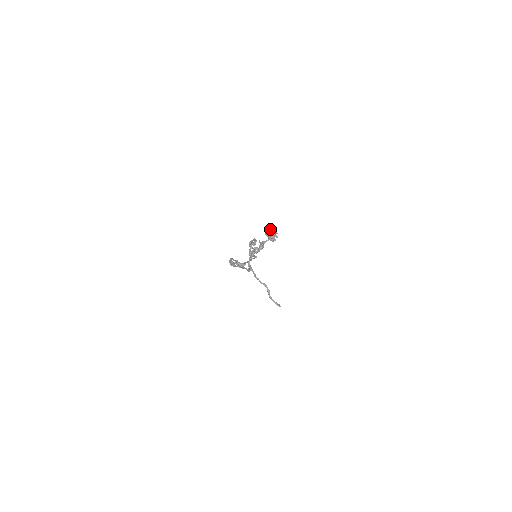
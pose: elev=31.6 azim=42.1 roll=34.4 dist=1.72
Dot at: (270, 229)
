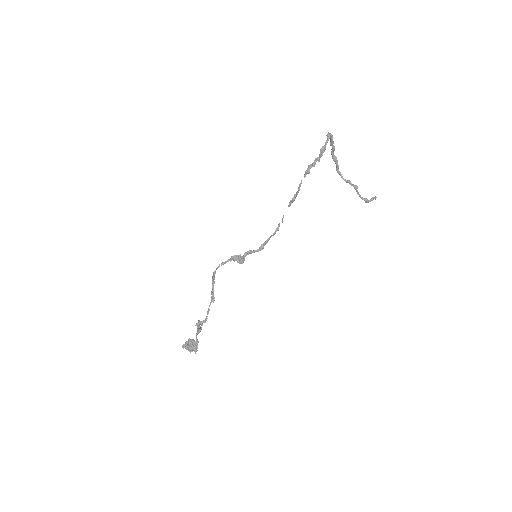
Dot at: (185, 348)
